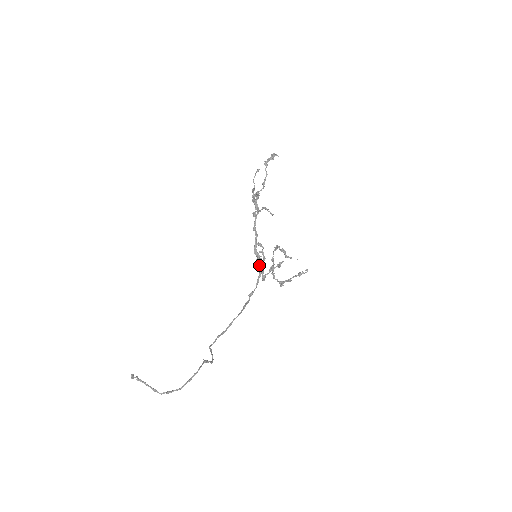
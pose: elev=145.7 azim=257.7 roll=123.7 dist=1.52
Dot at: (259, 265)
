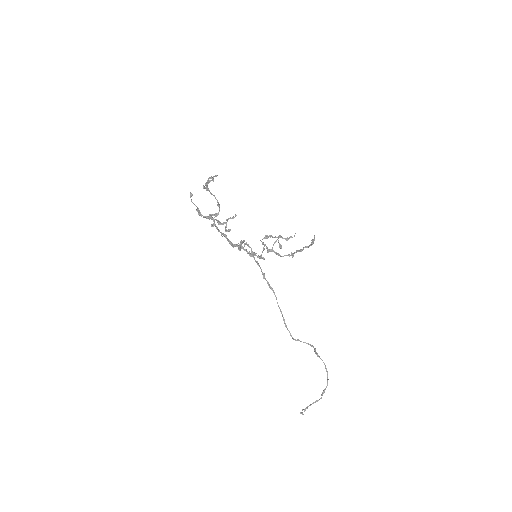
Dot at: occluded
